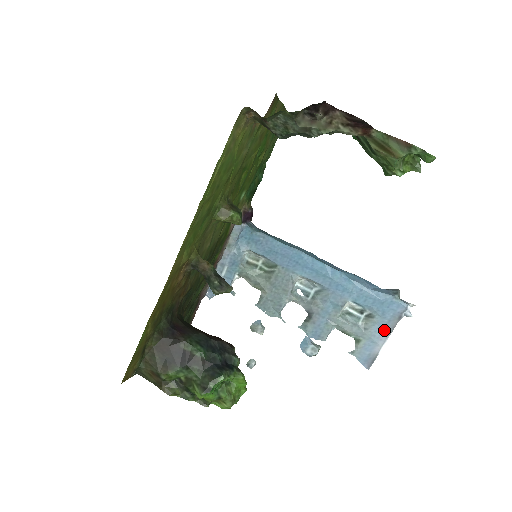
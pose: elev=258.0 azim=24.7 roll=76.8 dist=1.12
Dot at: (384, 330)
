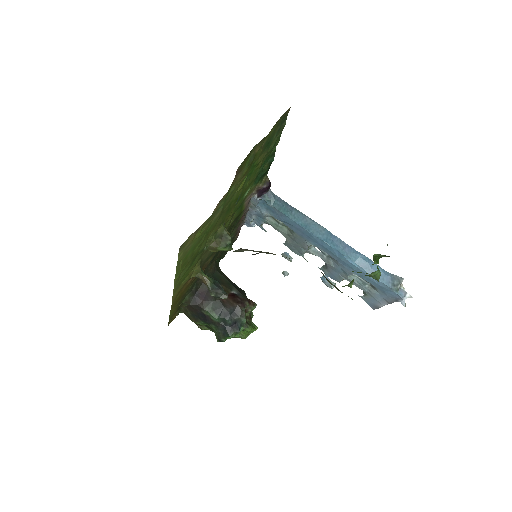
Dot at: (385, 299)
